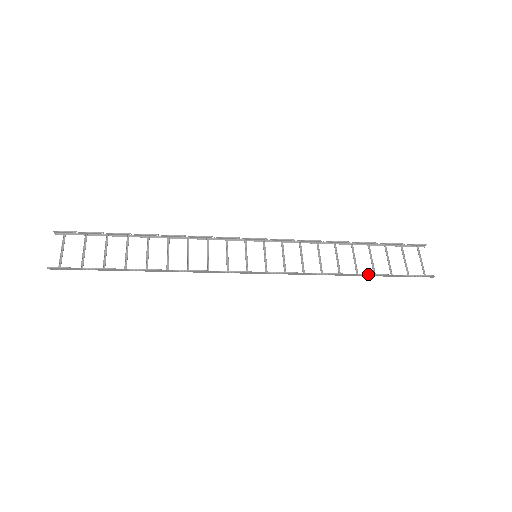
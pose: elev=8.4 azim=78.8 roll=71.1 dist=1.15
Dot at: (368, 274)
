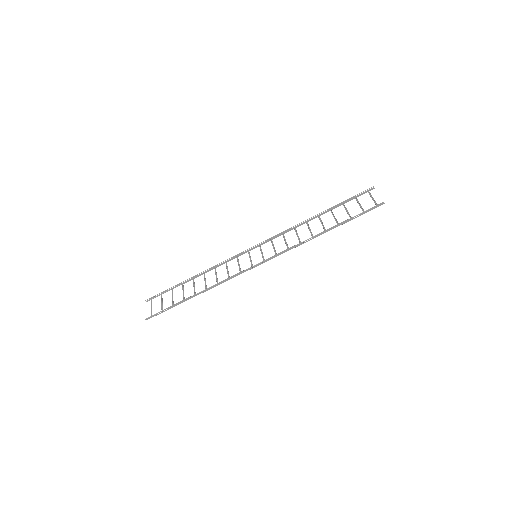
Dot at: (332, 227)
